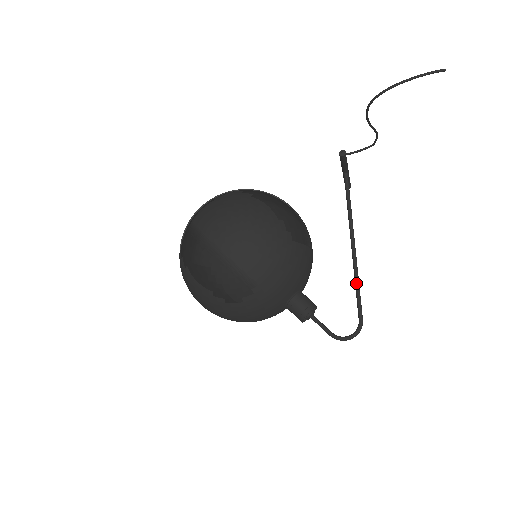
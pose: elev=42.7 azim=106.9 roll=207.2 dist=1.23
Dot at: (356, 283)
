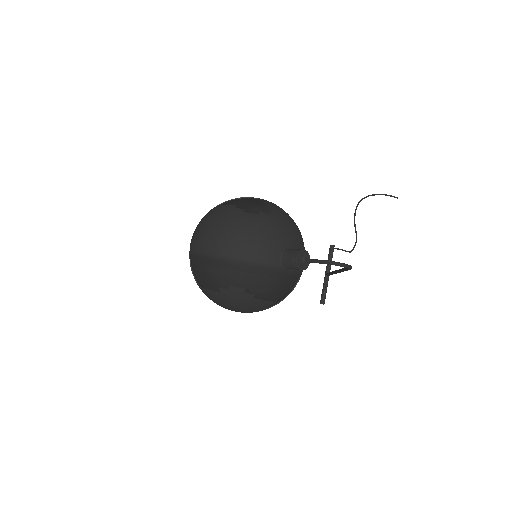
Dot at: occluded
